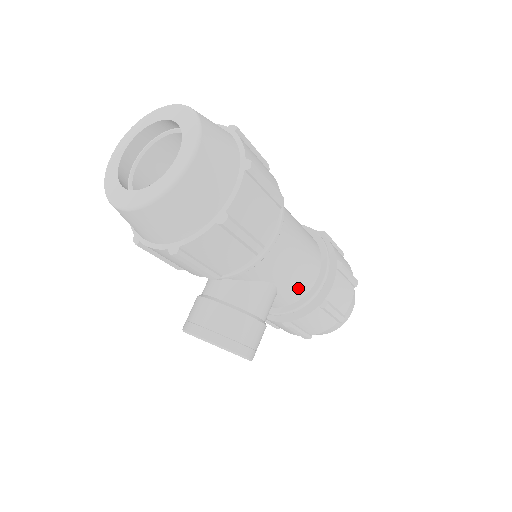
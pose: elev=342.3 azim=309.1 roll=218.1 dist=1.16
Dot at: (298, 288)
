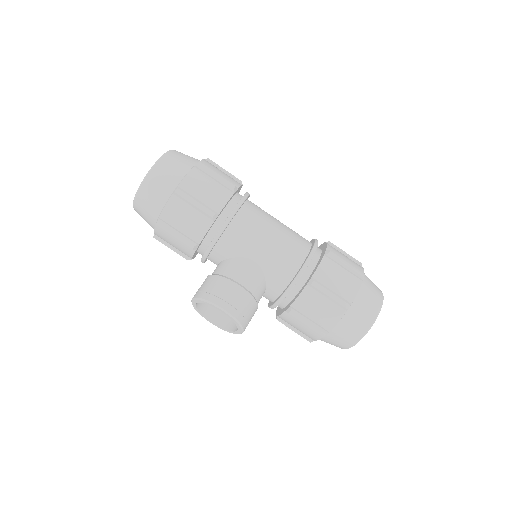
Dot at: (282, 268)
